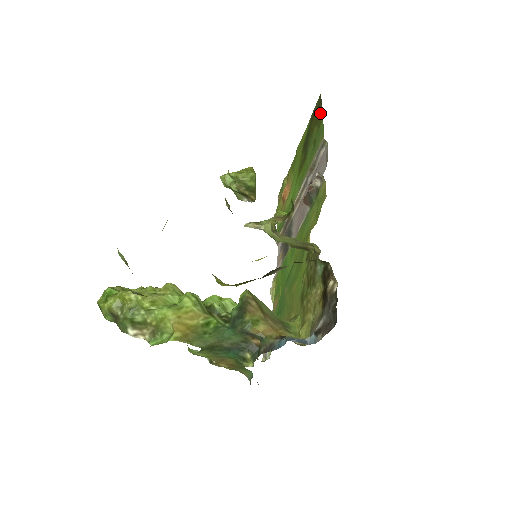
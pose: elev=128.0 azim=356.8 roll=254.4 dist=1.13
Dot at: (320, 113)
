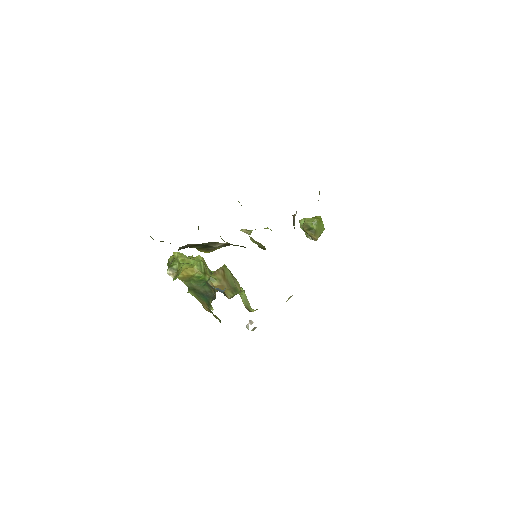
Dot at: occluded
